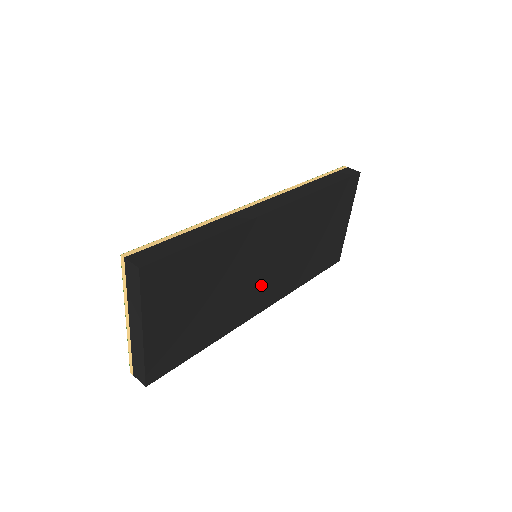
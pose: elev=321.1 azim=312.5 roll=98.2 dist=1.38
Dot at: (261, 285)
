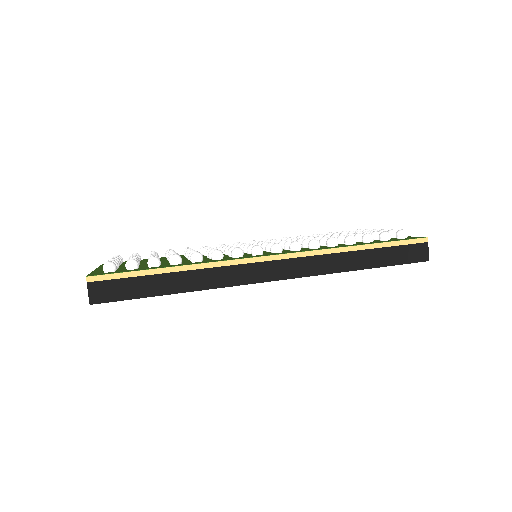
Dot at: occluded
